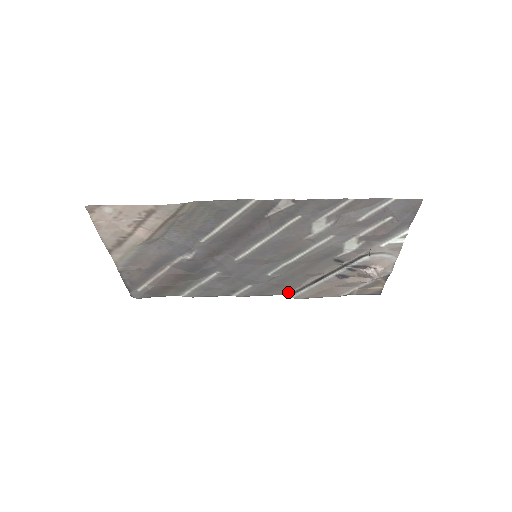
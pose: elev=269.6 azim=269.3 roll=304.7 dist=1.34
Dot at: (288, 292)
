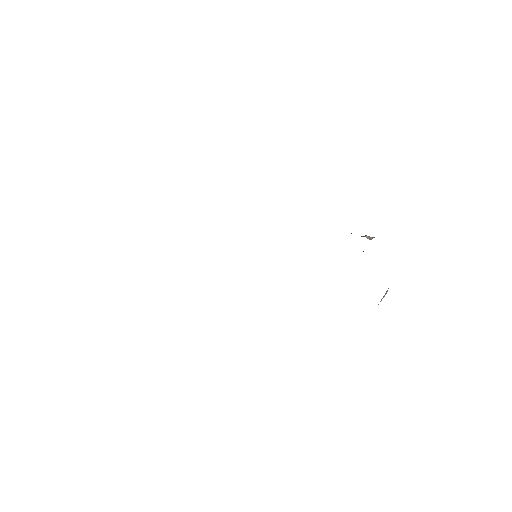
Dot at: occluded
